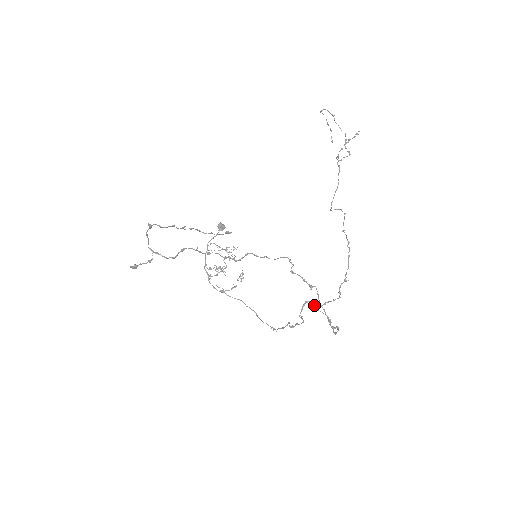
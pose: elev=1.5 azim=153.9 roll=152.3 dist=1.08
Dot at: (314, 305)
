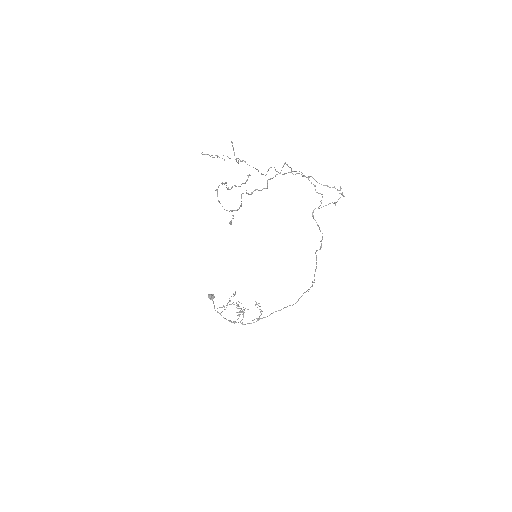
Dot at: (318, 208)
